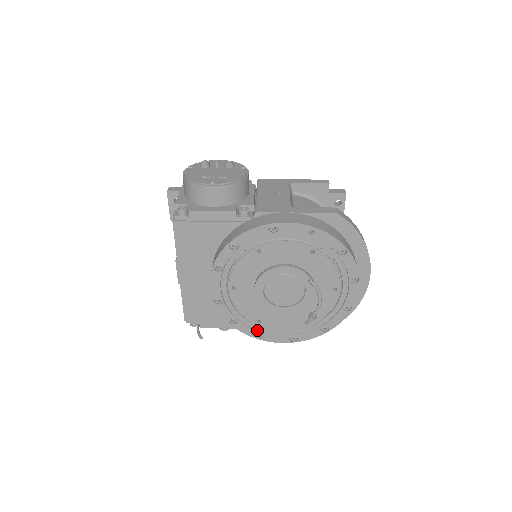
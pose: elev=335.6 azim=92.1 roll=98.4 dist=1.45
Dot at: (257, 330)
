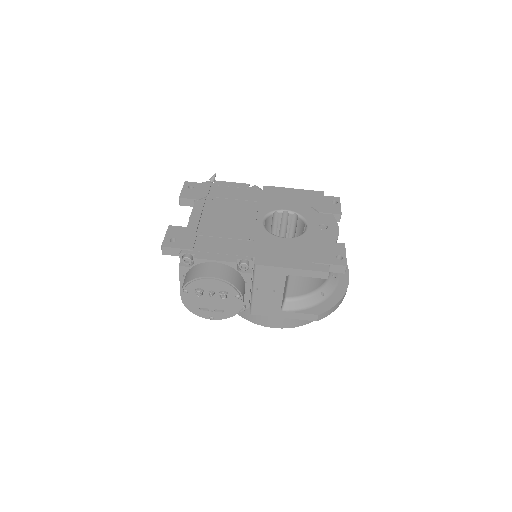
Dot at: occluded
